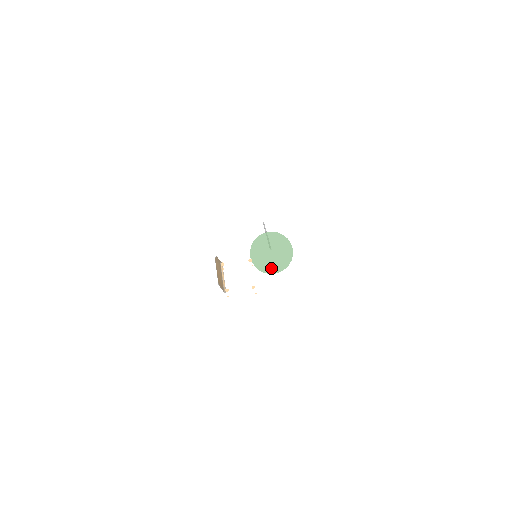
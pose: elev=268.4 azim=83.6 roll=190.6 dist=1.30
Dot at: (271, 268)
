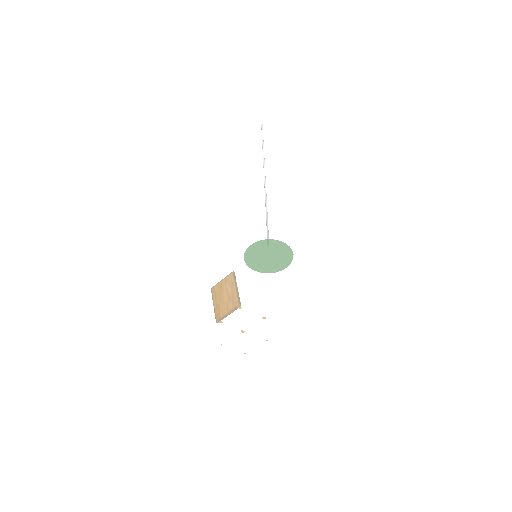
Dot at: (255, 265)
